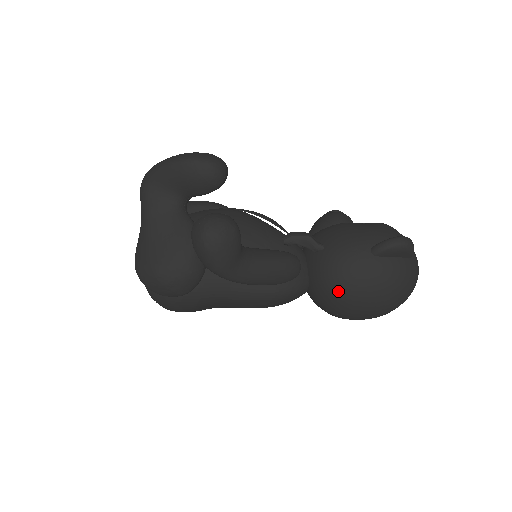
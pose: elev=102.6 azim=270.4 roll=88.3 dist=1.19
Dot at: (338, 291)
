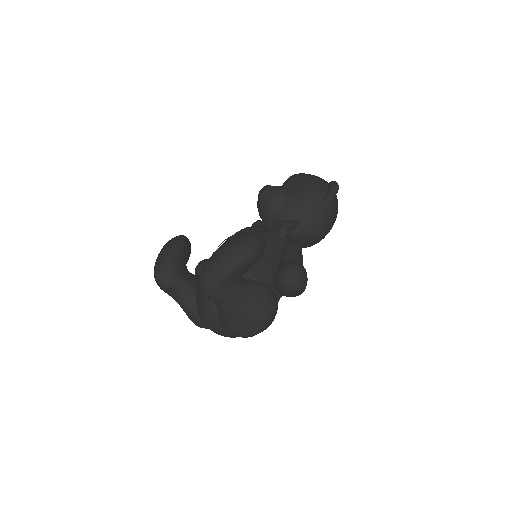
Dot at: (320, 237)
